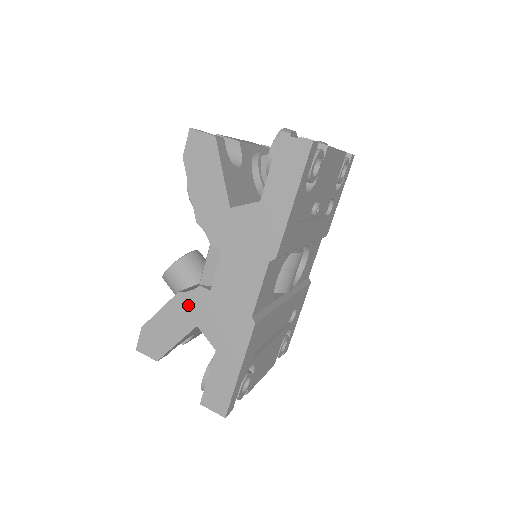
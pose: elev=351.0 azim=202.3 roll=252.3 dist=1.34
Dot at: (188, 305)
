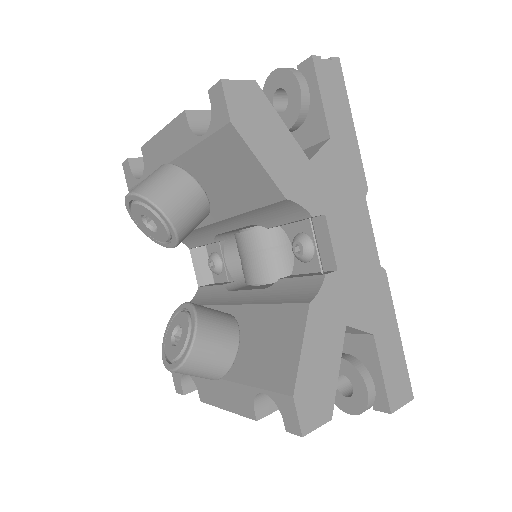
Dot at: (327, 309)
